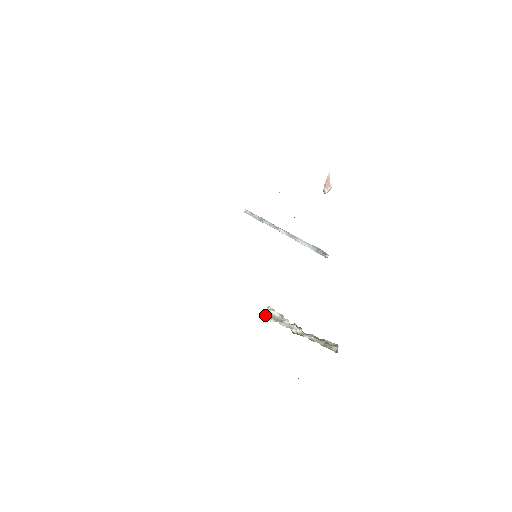
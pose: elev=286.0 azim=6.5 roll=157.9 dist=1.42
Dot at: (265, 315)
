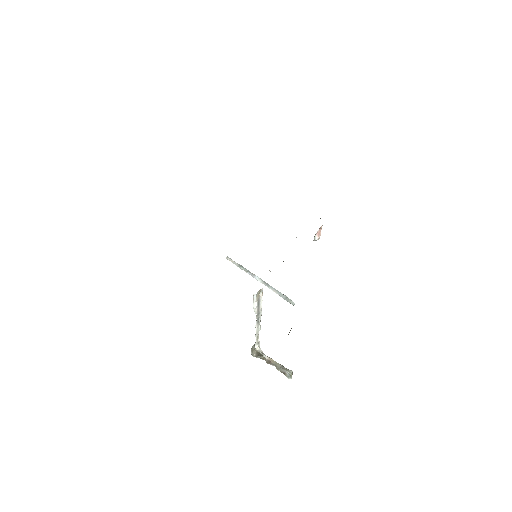
Dot at: (257, 295)
